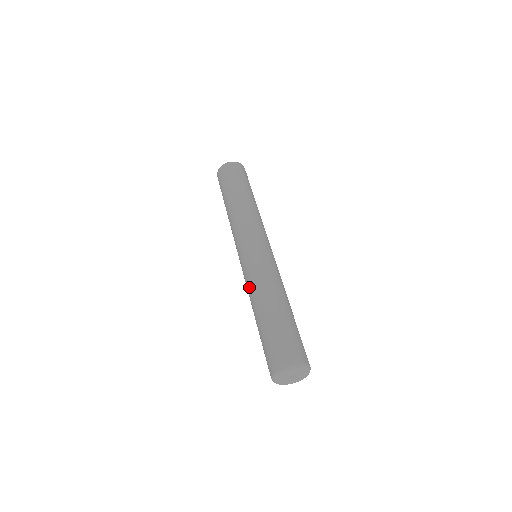
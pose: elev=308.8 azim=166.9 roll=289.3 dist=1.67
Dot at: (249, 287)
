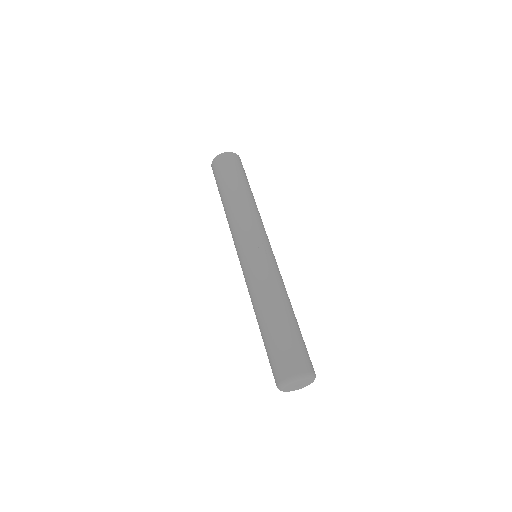
Dot at: occluded
